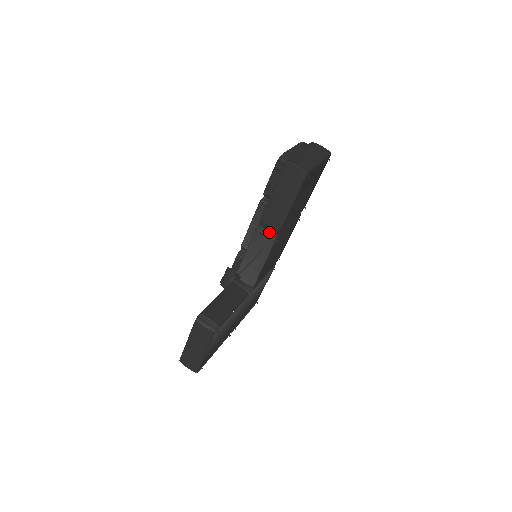
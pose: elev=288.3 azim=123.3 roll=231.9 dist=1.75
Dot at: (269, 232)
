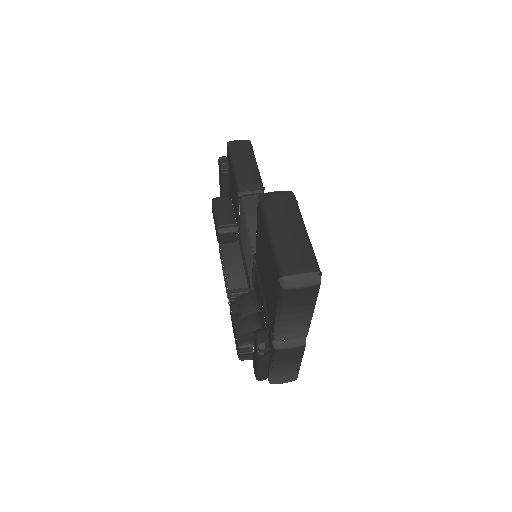
Dot at: (254, 193)
